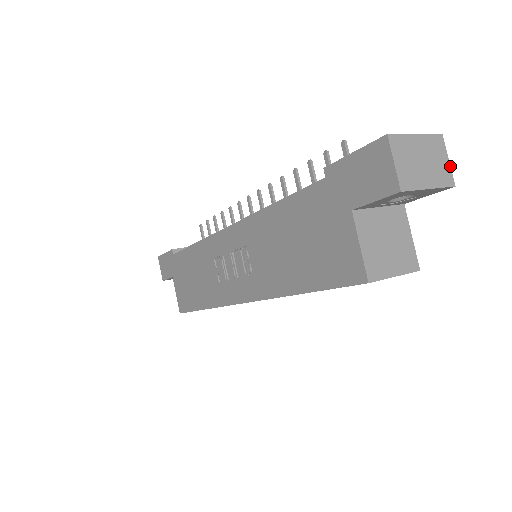
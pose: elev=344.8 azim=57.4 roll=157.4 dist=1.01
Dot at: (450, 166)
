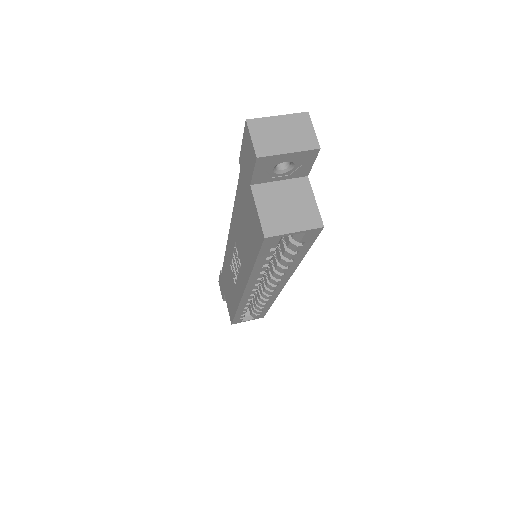
Dot at: (315, 134)
